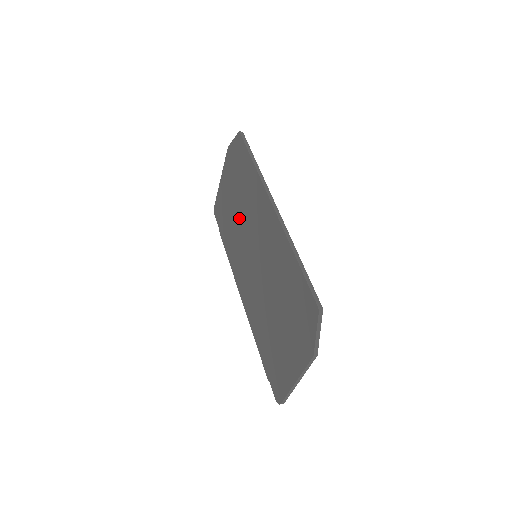
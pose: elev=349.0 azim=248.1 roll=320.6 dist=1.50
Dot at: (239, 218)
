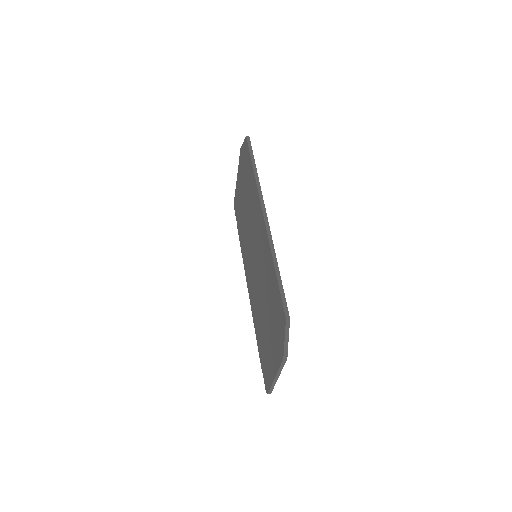
Dot at: (246, 217)
